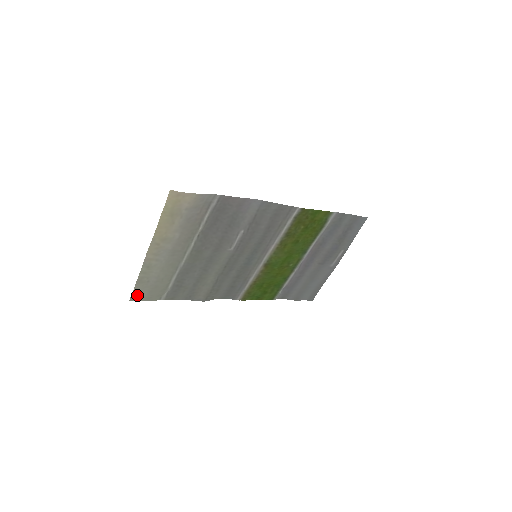
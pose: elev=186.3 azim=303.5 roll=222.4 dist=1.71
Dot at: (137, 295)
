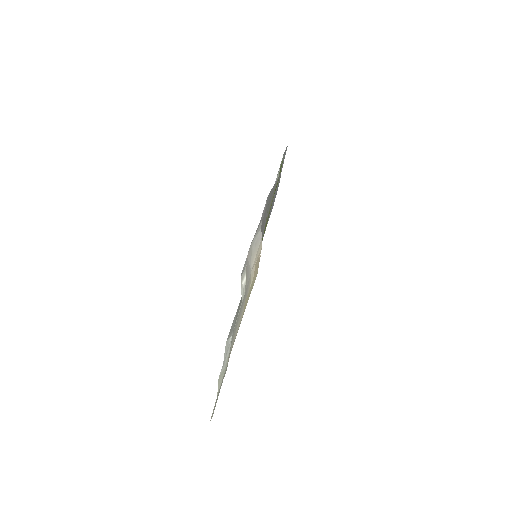
Dot at: (214, 409)
